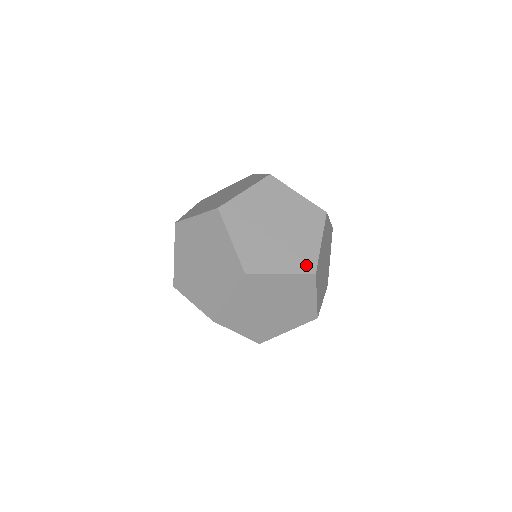
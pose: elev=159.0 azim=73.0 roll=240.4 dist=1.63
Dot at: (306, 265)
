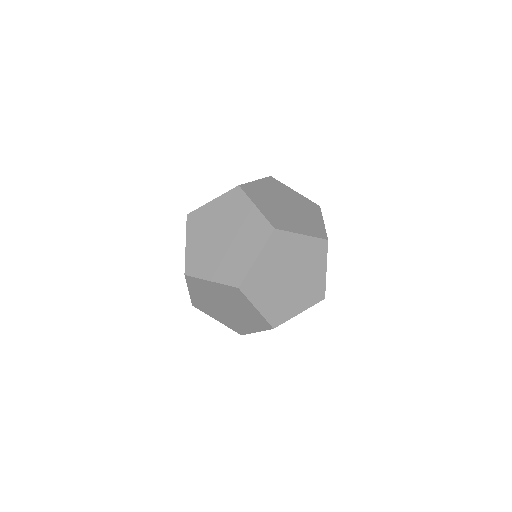
Dot at: (317, 296)
